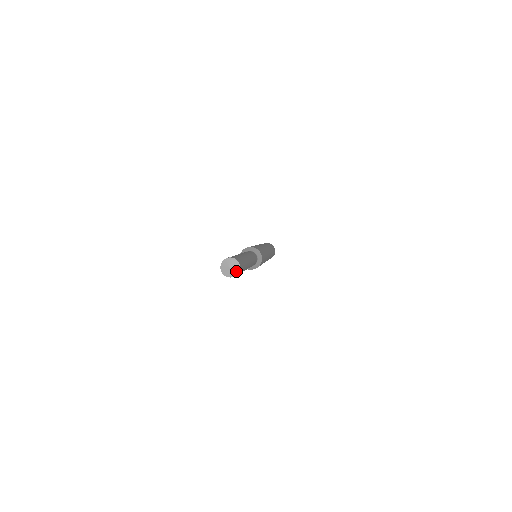
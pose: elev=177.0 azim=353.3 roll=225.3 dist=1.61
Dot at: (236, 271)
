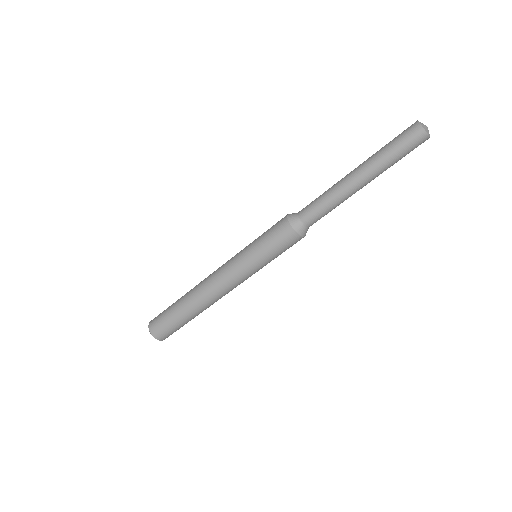
Dot at: (429, 134)
